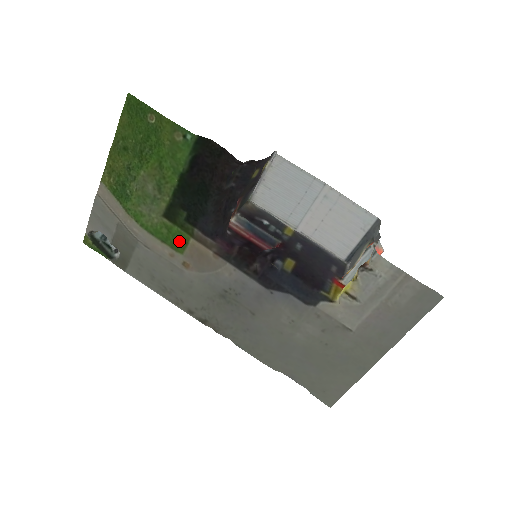
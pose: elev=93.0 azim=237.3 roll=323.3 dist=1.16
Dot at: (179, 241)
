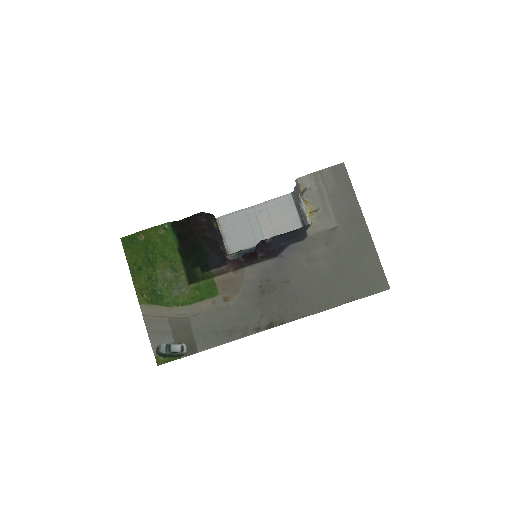
Dot at: (210, 289)
